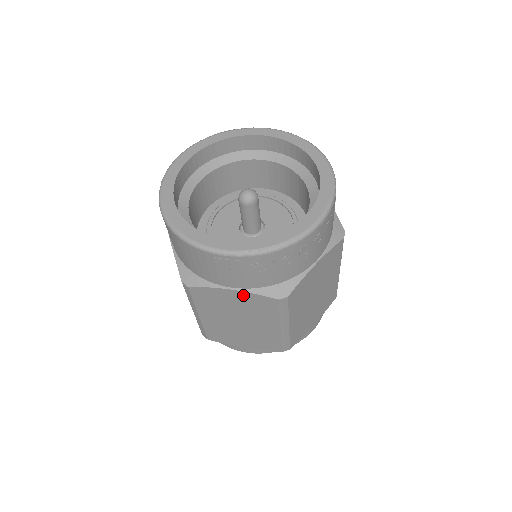
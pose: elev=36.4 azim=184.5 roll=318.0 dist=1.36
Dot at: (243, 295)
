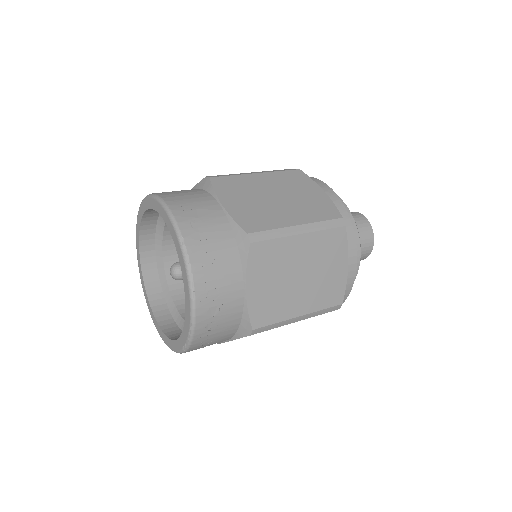
Dot at: occluded
